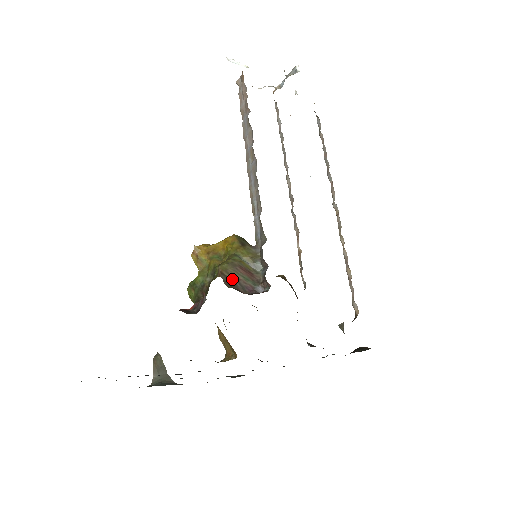
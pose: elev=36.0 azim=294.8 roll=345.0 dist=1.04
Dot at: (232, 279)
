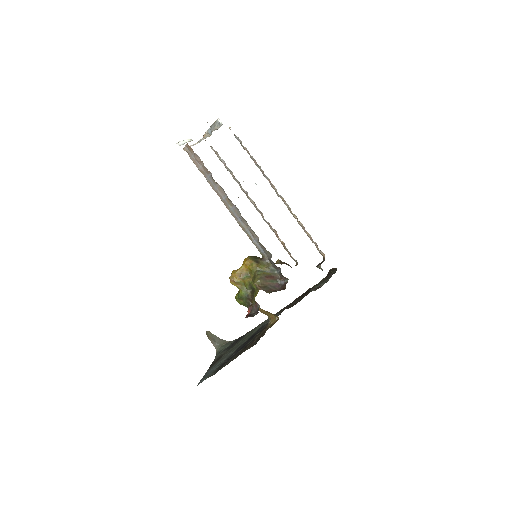
Dot at: (266, 286)
